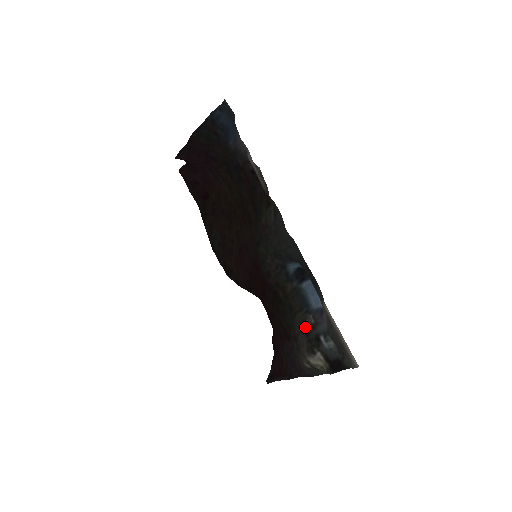
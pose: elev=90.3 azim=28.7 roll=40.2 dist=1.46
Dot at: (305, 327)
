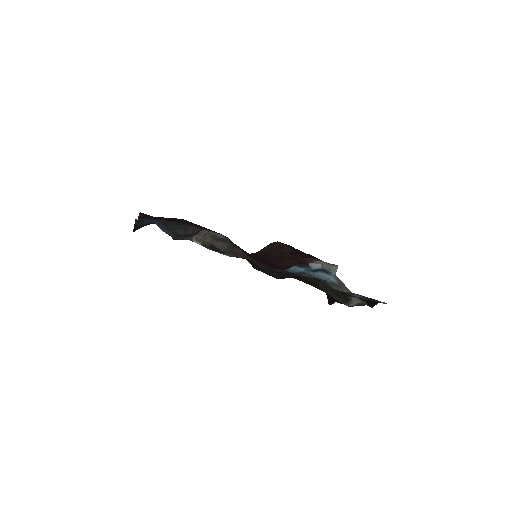
Dot at: (331, 290)
